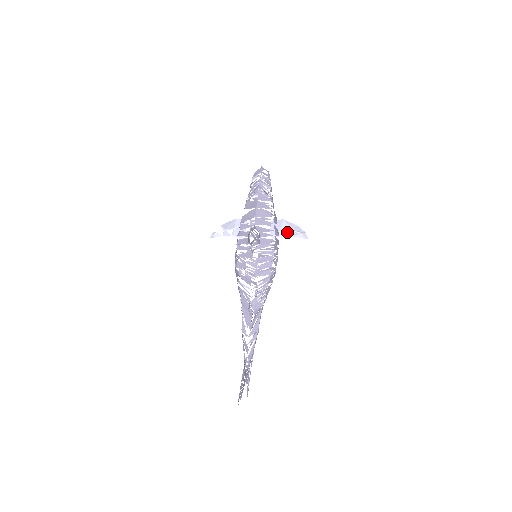
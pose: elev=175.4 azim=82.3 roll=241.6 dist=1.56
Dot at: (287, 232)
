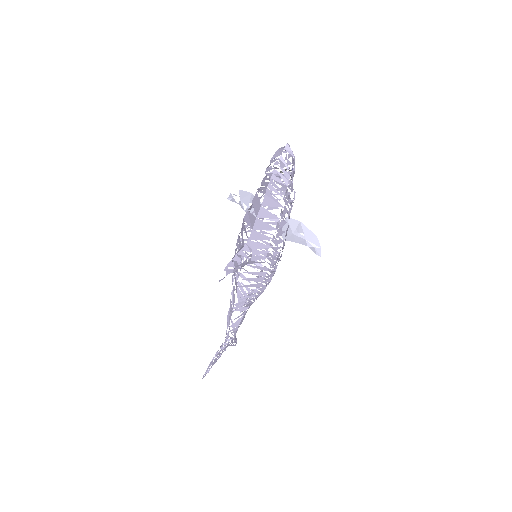
Dot at: (299, 240)
